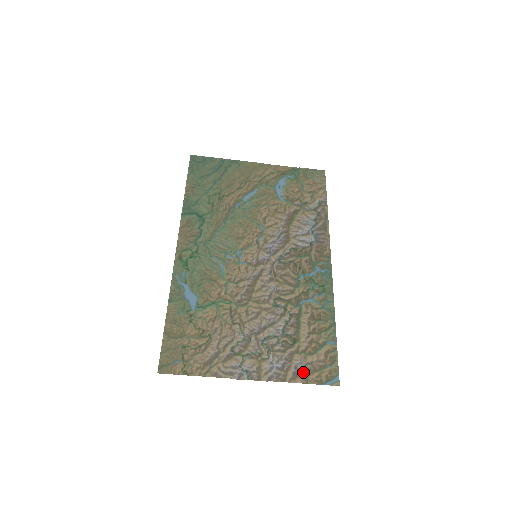
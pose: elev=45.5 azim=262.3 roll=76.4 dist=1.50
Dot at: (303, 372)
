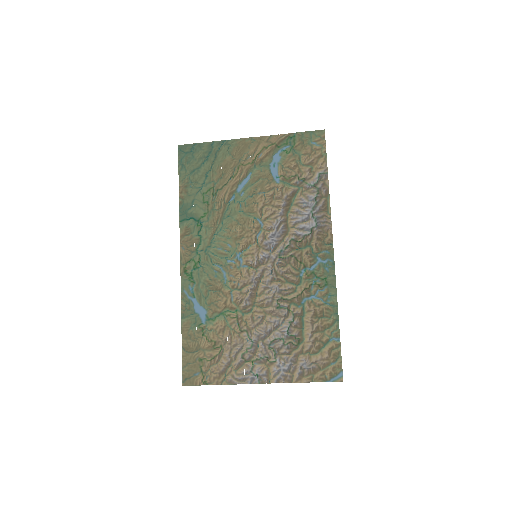
Dot at: (308, 372)
